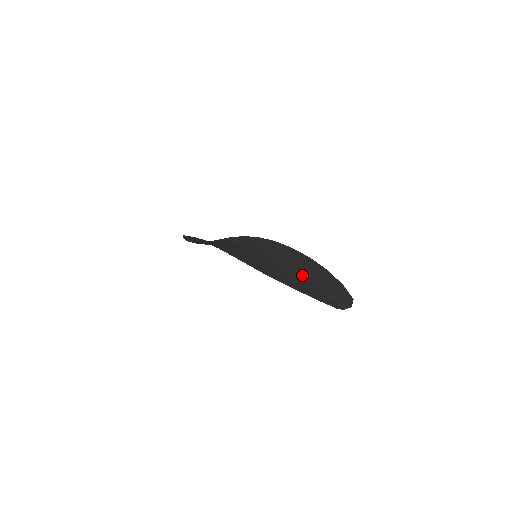
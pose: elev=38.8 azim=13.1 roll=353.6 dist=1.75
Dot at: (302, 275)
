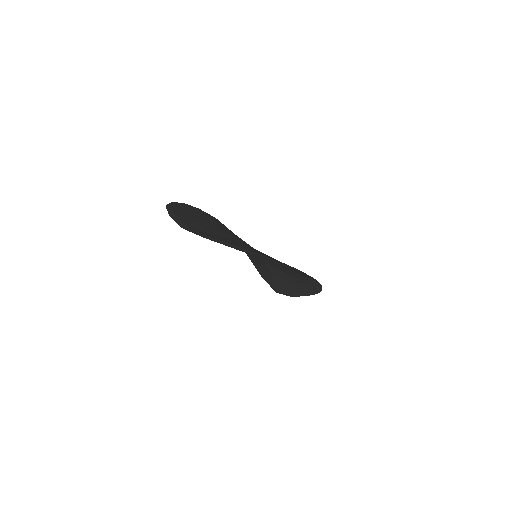
Dot at: (237, 242)
